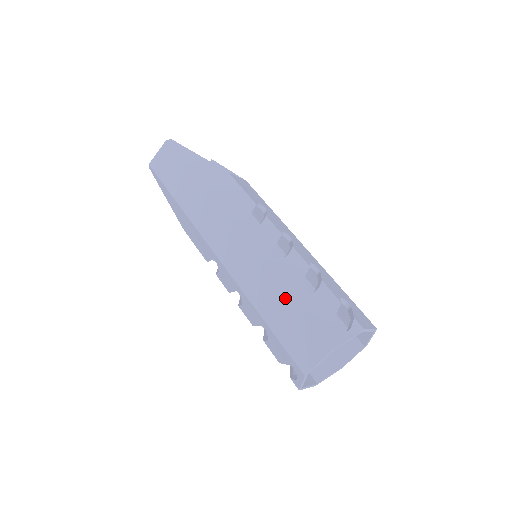
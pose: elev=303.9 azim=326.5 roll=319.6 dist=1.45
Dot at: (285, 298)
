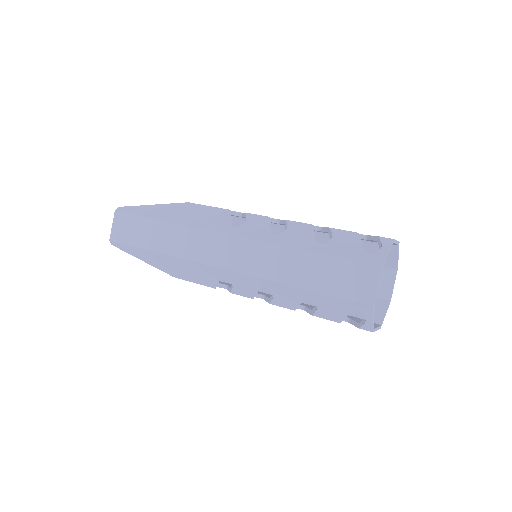
Dot at: (311, 257)
